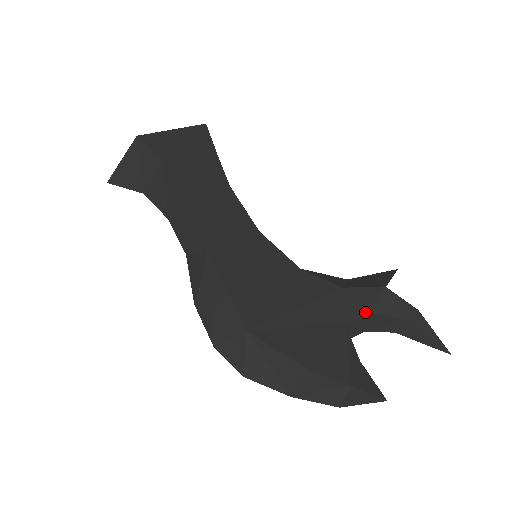
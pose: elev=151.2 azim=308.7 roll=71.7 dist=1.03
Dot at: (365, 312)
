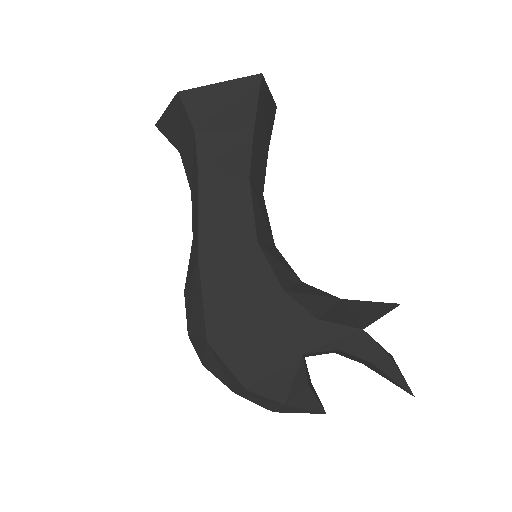
Dot at: (329, 348)
